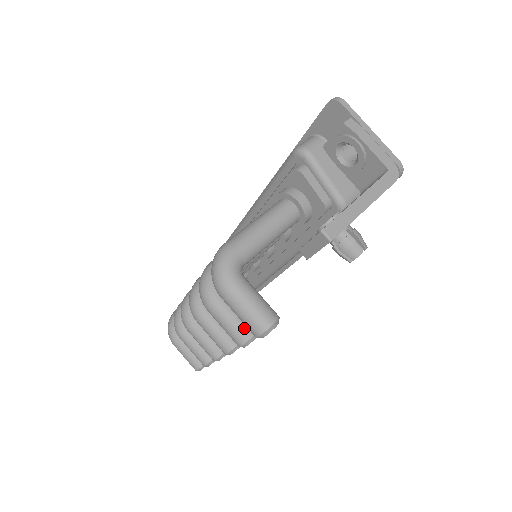
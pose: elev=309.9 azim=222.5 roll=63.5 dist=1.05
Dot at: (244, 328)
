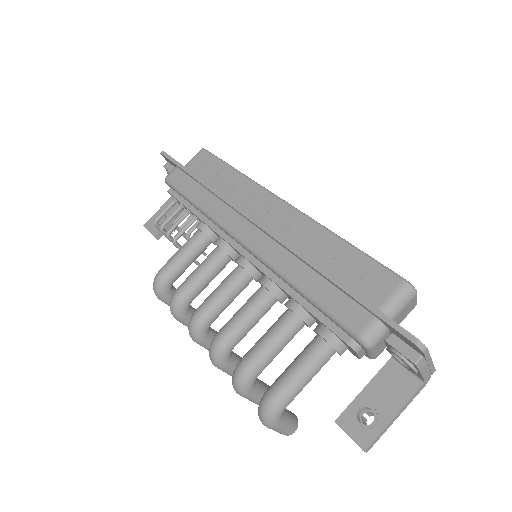
Dot at: occluded
